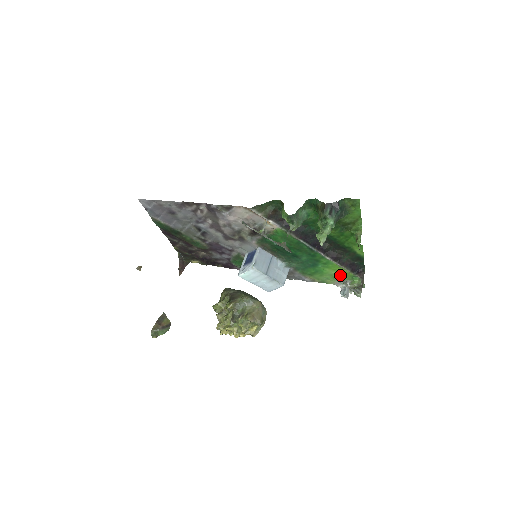
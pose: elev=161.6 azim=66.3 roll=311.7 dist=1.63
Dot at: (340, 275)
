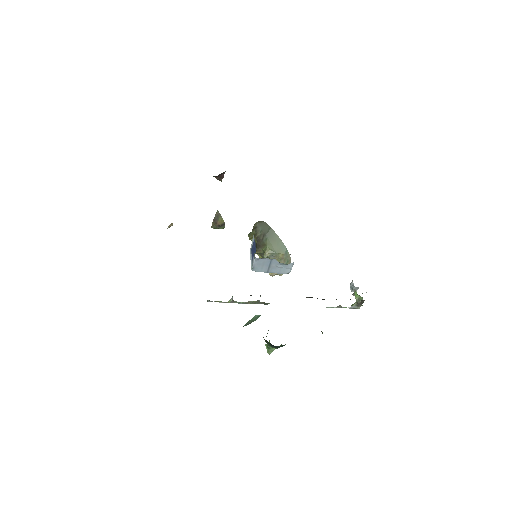
Dot at: occluded
